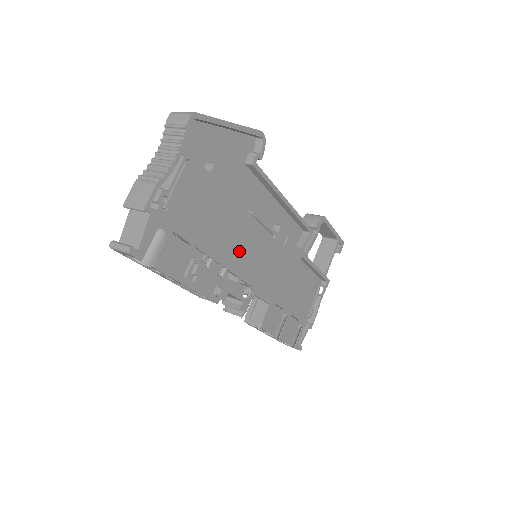
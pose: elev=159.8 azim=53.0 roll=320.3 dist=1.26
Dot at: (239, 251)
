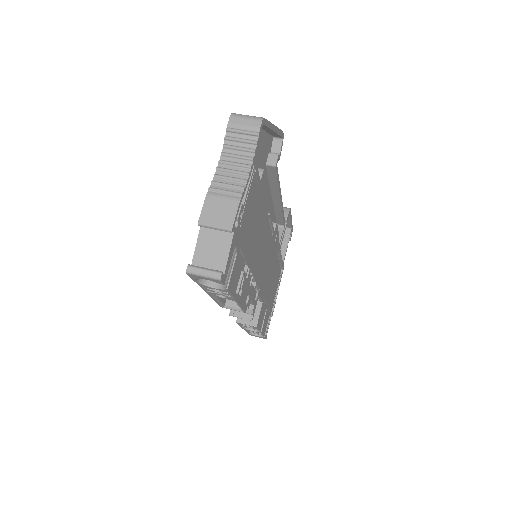
Dot at: (259, 256)
